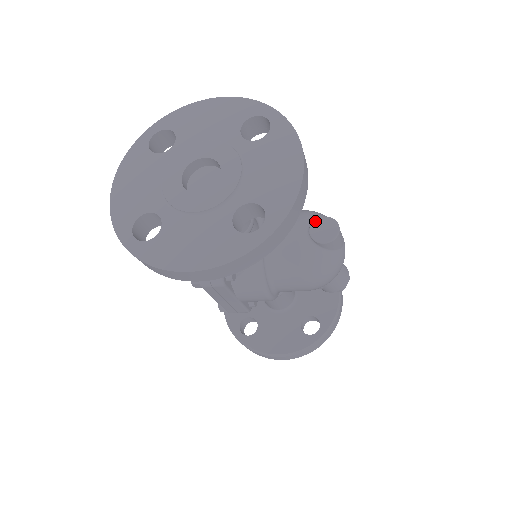
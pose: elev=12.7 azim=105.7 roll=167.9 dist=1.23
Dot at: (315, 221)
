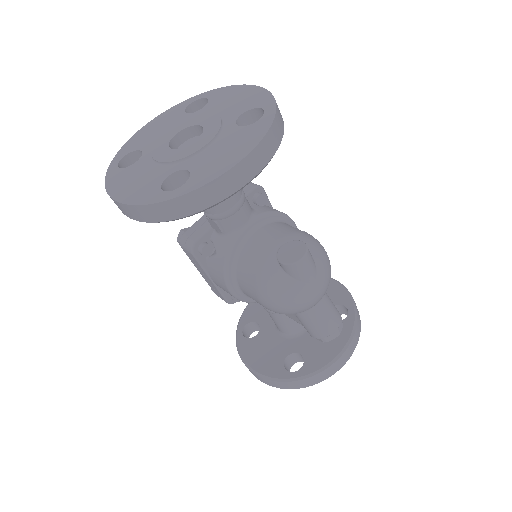
Dot at: (292, 241)
